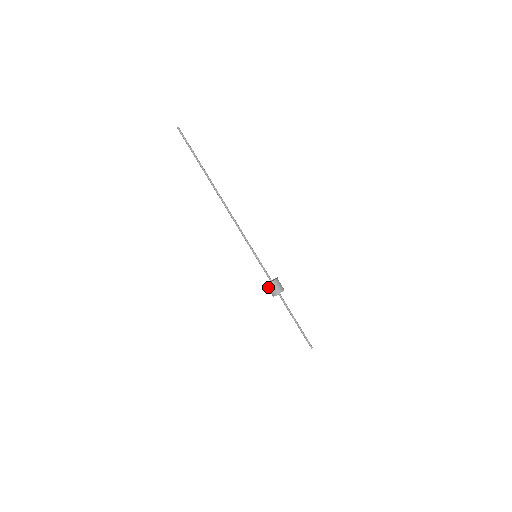
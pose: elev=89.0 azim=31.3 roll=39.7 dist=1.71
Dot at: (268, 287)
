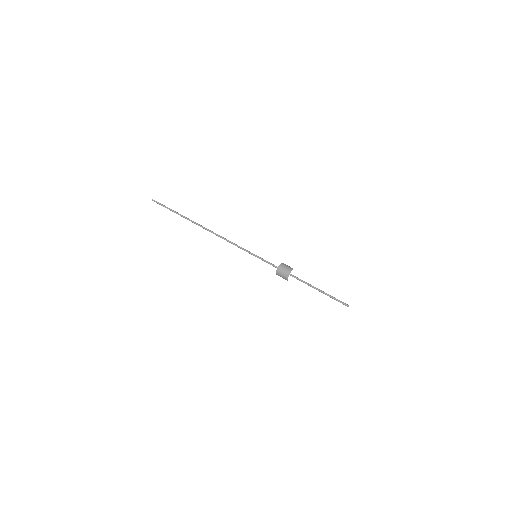
Dot at: (278, 274)
